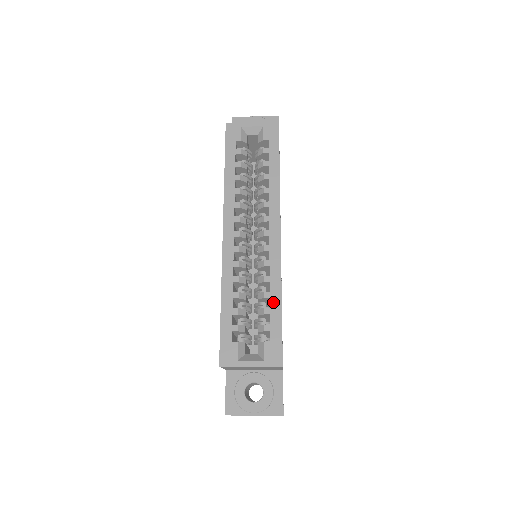
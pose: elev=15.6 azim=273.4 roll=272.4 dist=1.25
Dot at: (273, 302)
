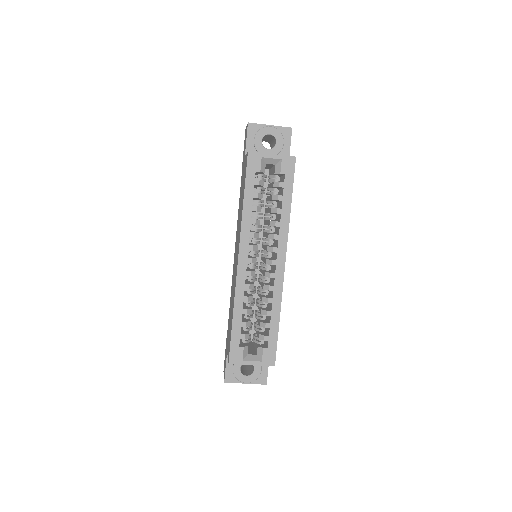
Dot at: (273, 319)
